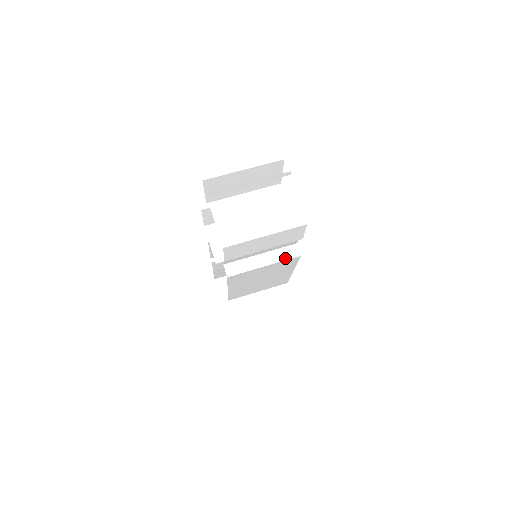
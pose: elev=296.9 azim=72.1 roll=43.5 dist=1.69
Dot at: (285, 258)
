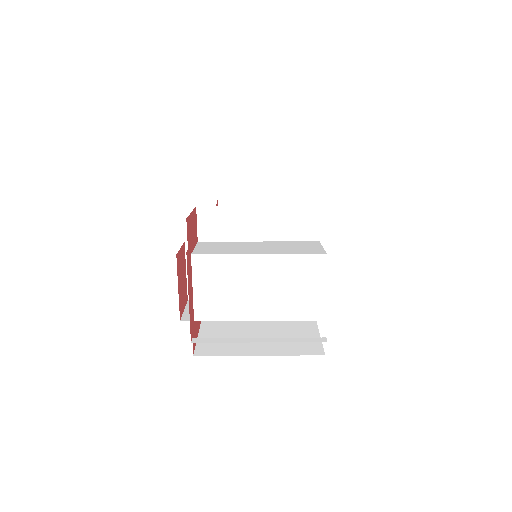
Dot at: occluded
